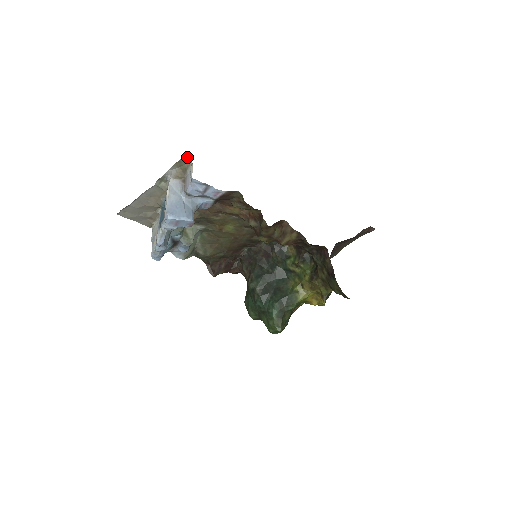
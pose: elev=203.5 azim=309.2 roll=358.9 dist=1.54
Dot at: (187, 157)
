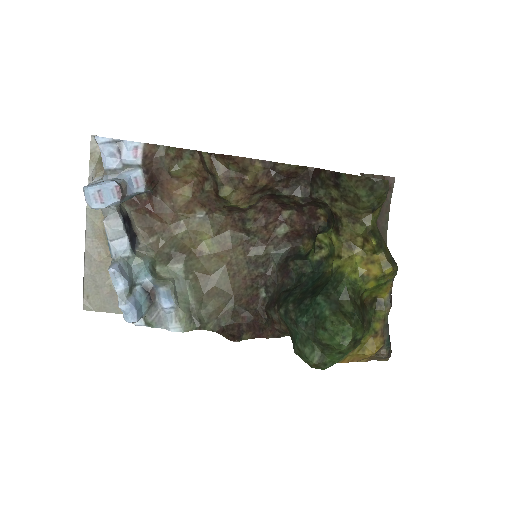
Dot at: (95, 141)
